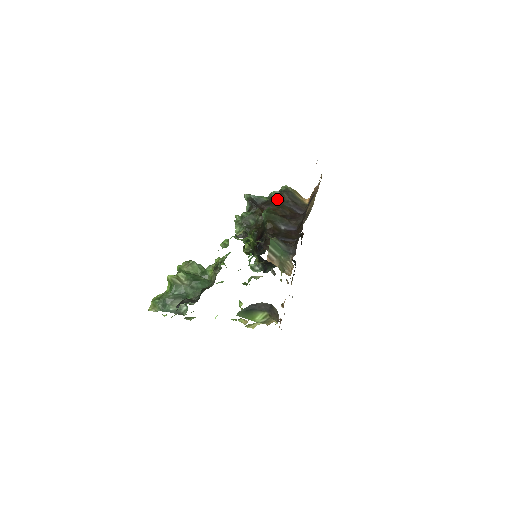
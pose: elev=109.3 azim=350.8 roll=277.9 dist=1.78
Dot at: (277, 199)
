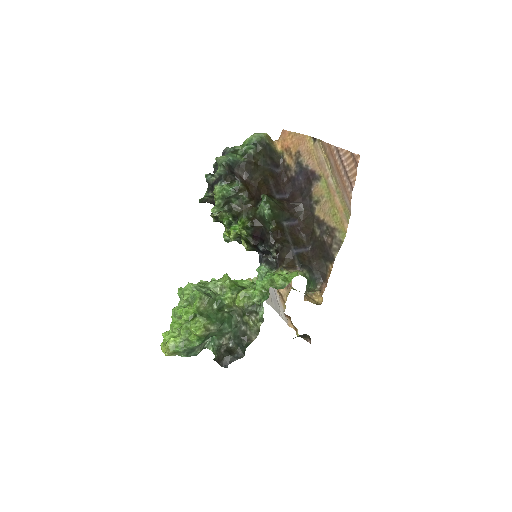
Dot at: (254, 158)
